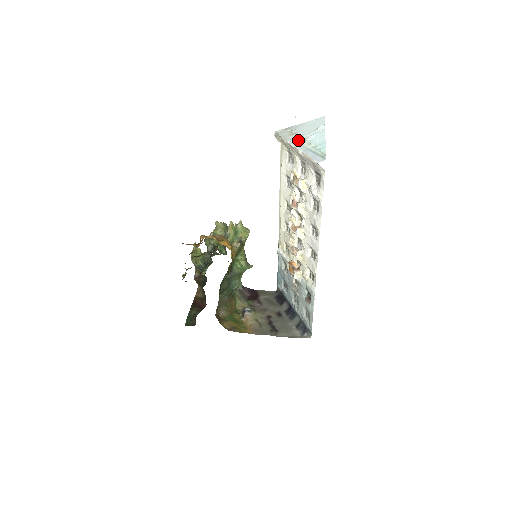
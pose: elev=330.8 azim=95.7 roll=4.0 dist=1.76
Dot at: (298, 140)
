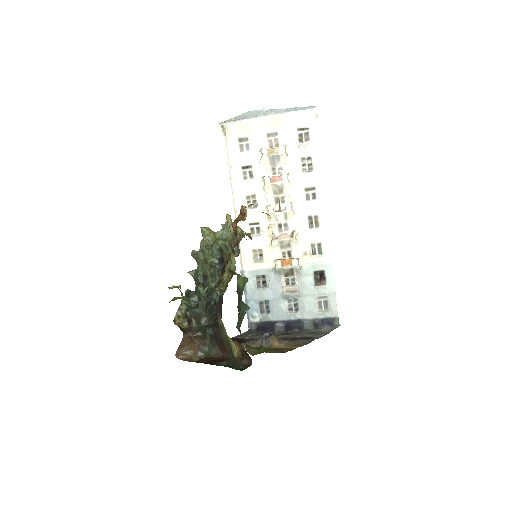
Dot at: (260, 115)
